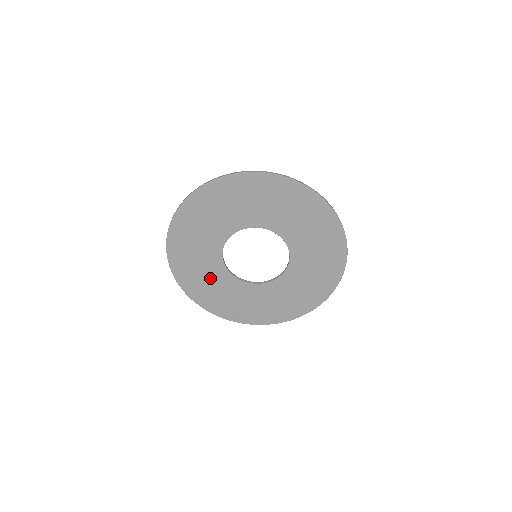
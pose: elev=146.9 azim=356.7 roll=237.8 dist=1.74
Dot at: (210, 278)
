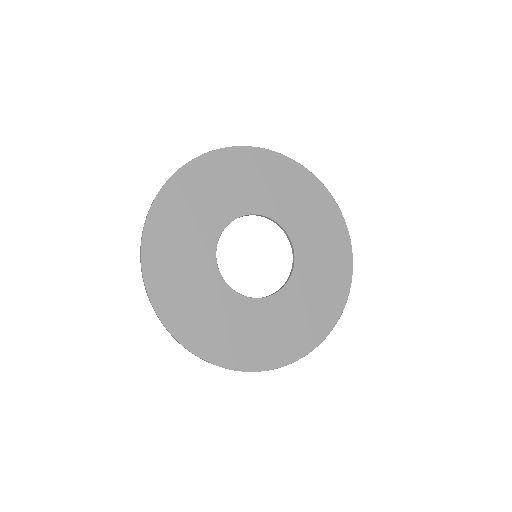
Dot at: (195, 224)
